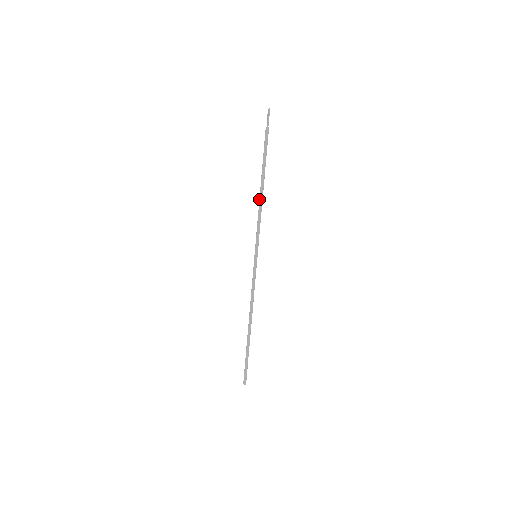
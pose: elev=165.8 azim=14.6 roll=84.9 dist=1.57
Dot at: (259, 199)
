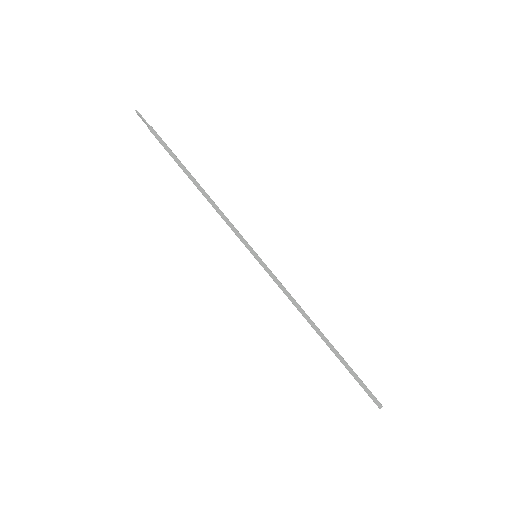
Dot at: occluded
